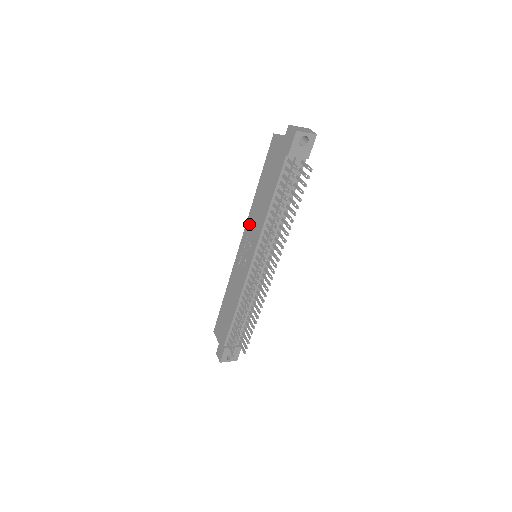
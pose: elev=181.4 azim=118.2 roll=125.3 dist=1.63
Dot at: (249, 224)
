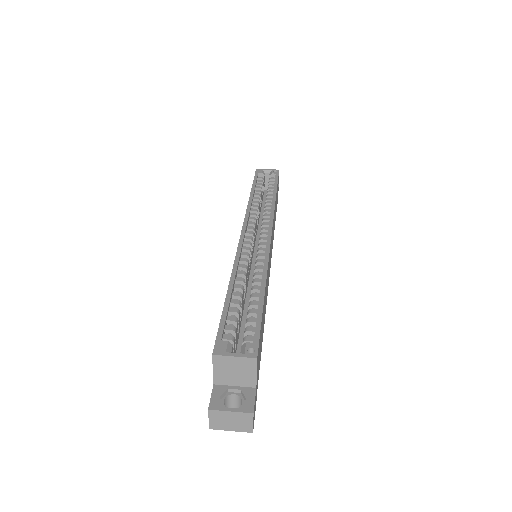
Dot at: occluded
